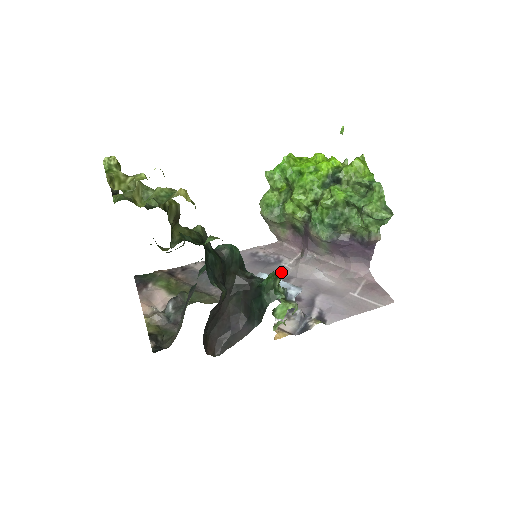
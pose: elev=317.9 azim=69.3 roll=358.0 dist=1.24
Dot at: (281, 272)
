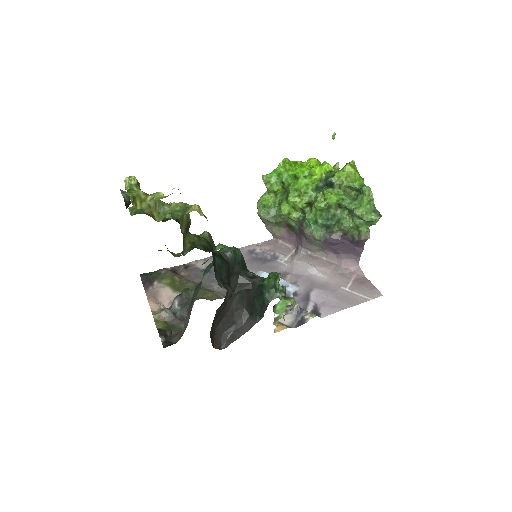
Dot at: (277, 268)
